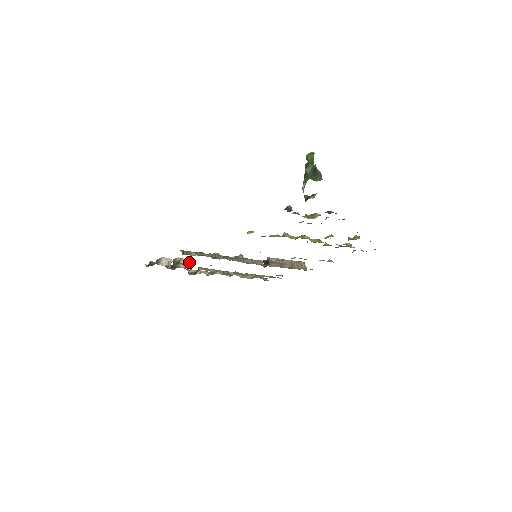
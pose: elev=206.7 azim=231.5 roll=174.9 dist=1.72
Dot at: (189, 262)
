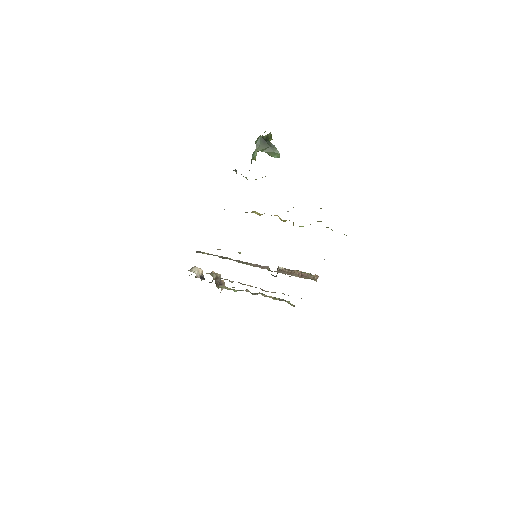
Dot at: (216, 273)
